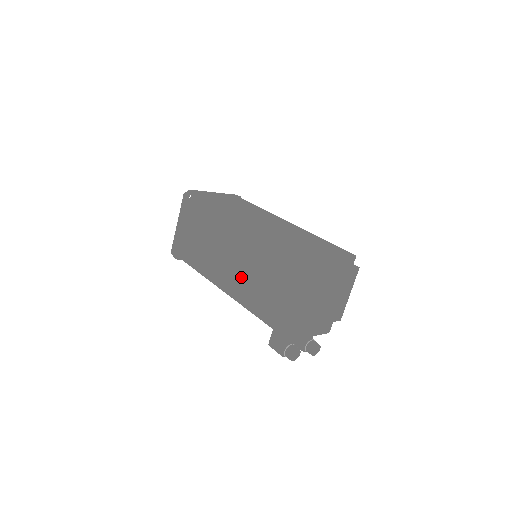
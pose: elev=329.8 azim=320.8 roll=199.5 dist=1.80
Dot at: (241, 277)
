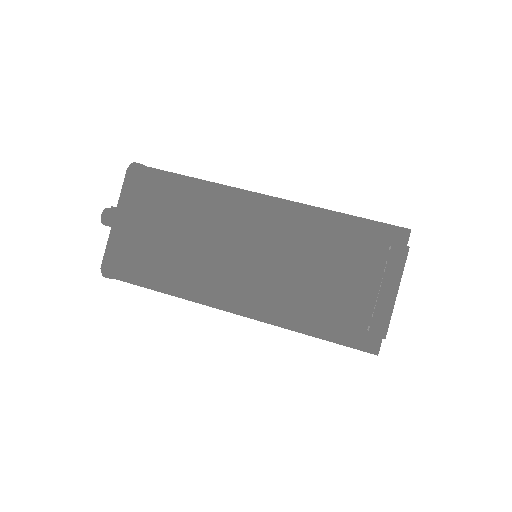
Dot at: occluded
